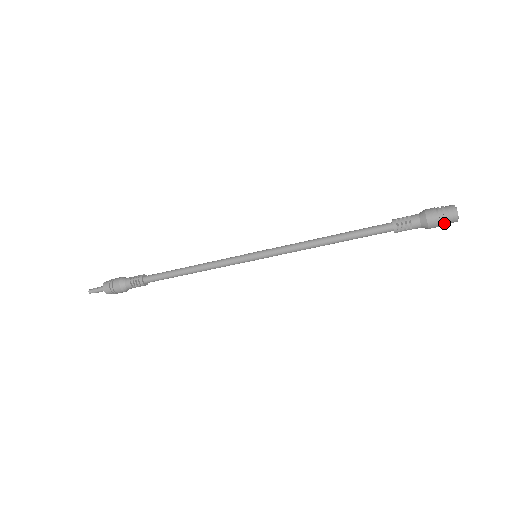
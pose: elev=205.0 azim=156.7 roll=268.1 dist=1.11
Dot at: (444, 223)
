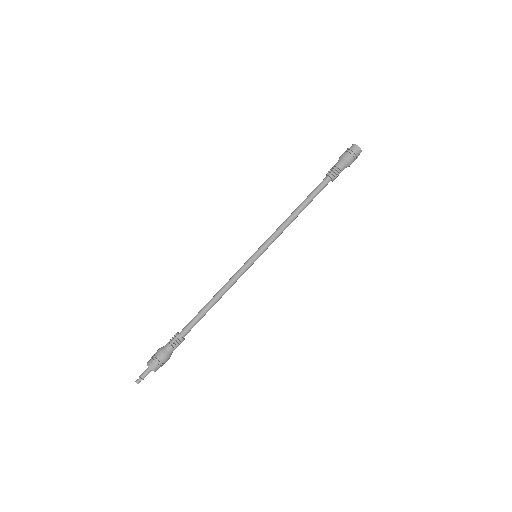
Dot at: (356, 157)
